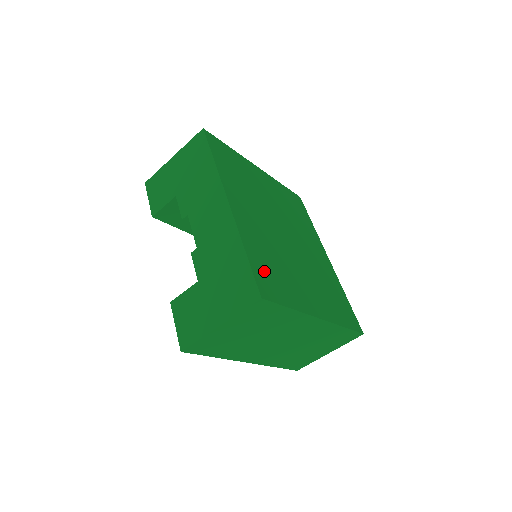
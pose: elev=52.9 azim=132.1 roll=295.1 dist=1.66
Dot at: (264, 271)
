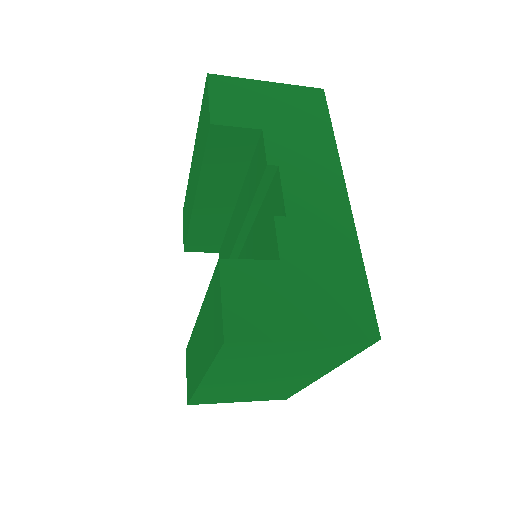
Dot at: occluded
